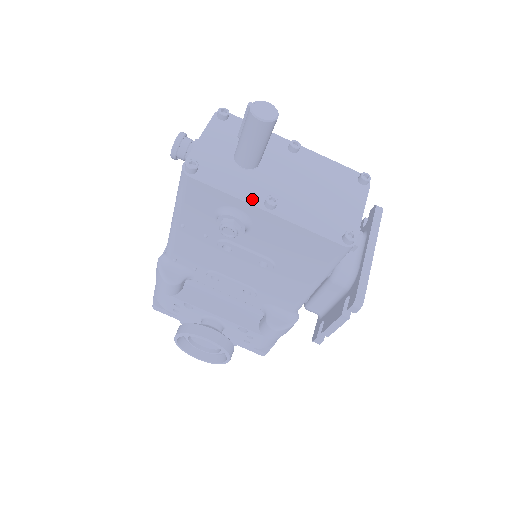
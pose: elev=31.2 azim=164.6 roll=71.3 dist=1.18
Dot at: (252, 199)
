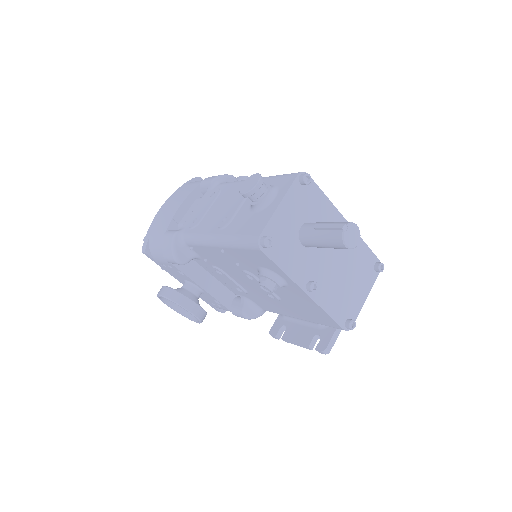
Dot at: (299, 280)
